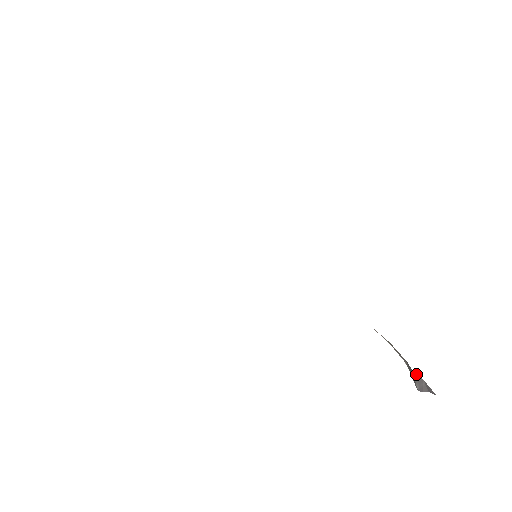
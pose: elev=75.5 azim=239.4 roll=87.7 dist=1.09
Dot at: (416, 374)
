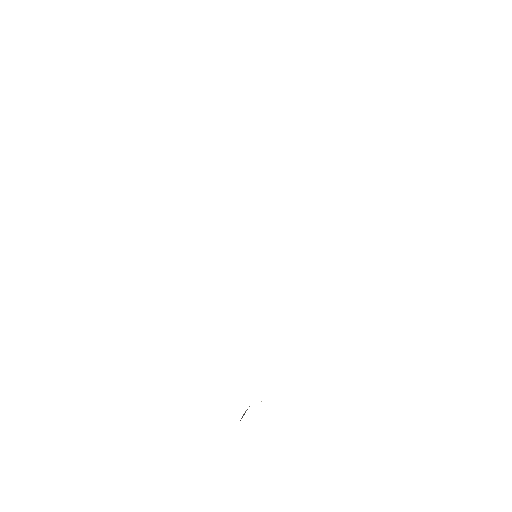
Dot at: occluded
